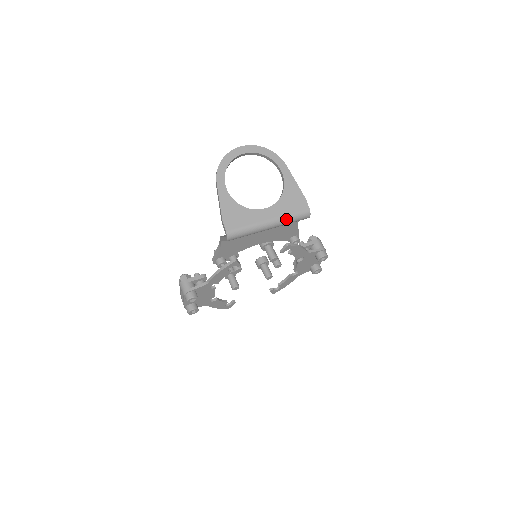
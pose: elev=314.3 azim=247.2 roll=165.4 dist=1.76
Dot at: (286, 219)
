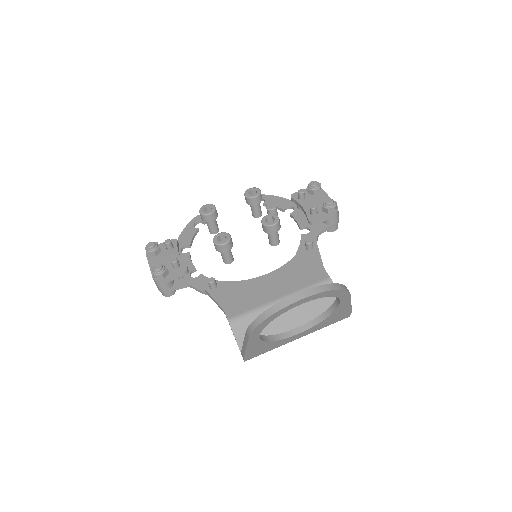
Dot at: (318, 329)
